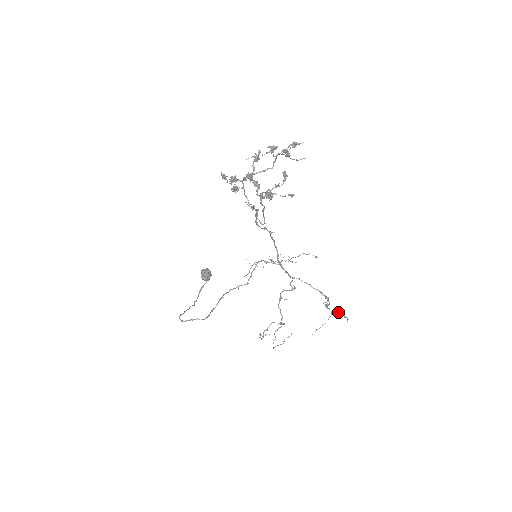
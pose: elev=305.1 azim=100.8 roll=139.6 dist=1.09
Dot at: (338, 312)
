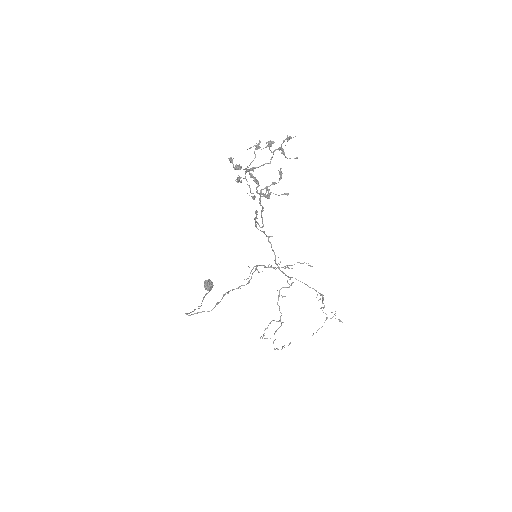
Dot at: (333, 316)
